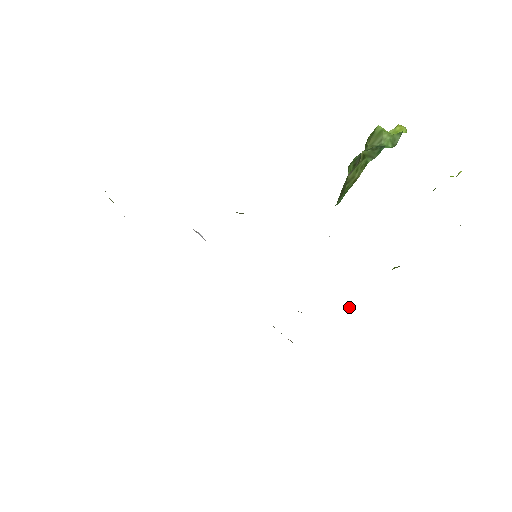
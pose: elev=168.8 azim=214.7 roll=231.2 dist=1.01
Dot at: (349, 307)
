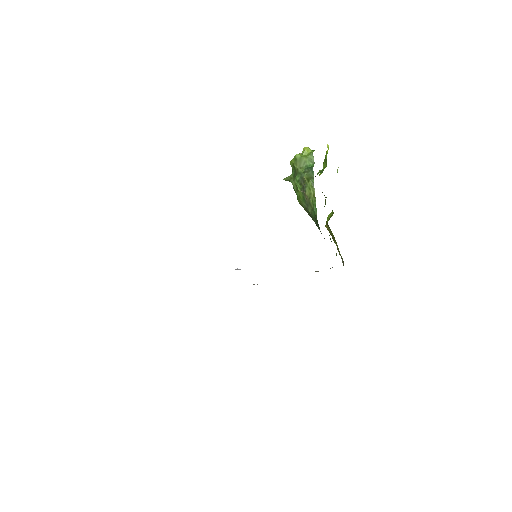
Dot at: (336, 253)
